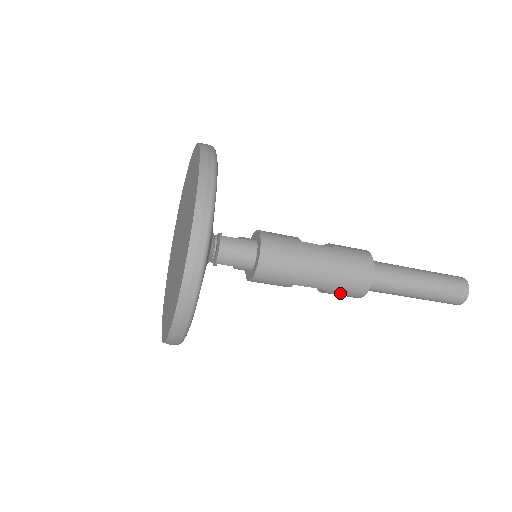
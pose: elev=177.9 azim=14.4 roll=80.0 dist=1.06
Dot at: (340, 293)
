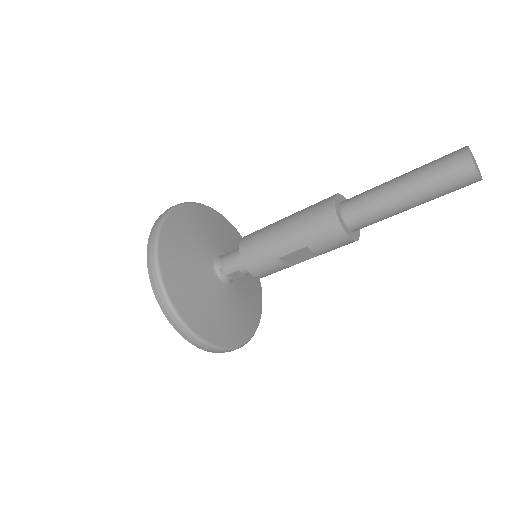
Dot at: (323, 242)
